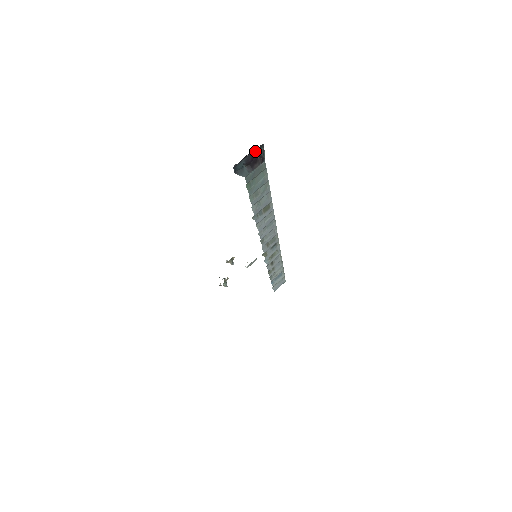
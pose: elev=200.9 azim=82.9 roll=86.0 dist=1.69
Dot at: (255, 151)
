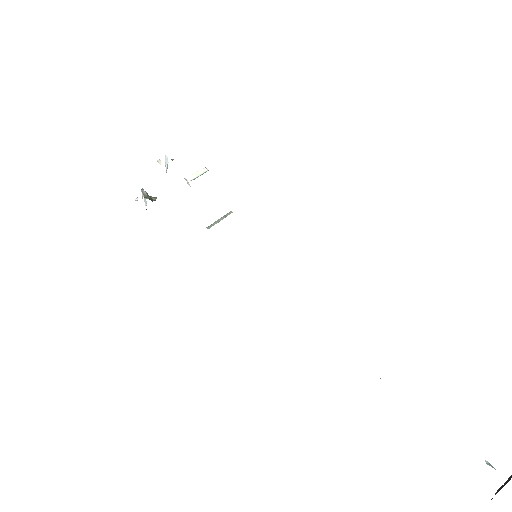
Dot at: occluded
